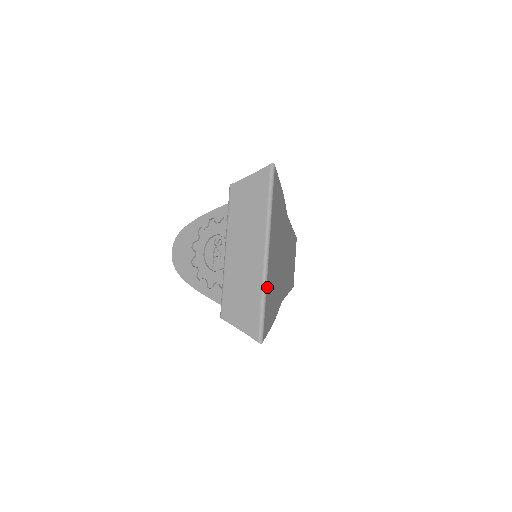
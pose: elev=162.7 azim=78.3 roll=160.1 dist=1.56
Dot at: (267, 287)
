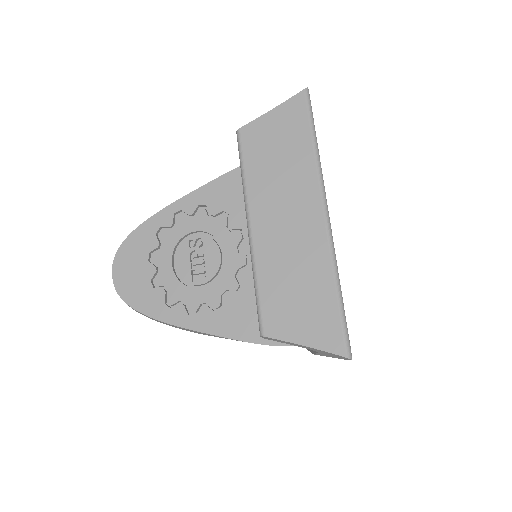
Dot at: occluded
